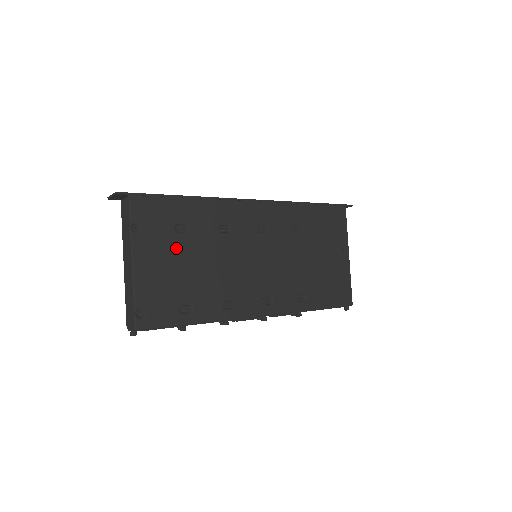
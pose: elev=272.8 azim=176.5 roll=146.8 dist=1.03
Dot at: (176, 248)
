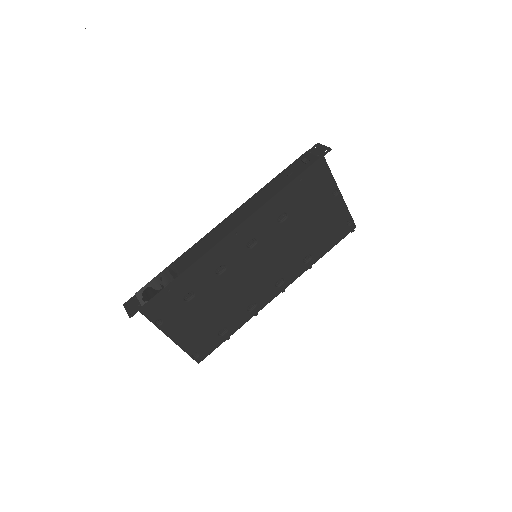
Dot at: (193, 310)
